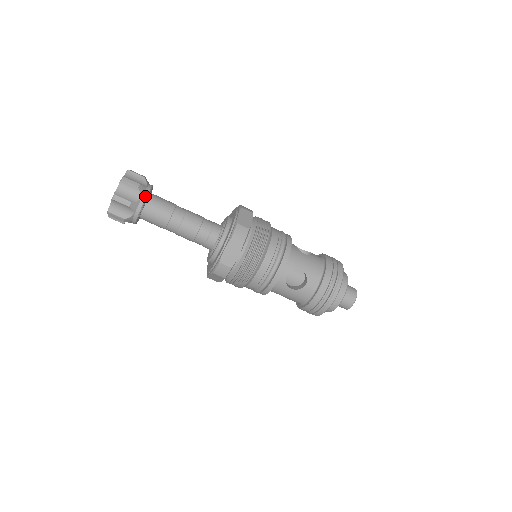
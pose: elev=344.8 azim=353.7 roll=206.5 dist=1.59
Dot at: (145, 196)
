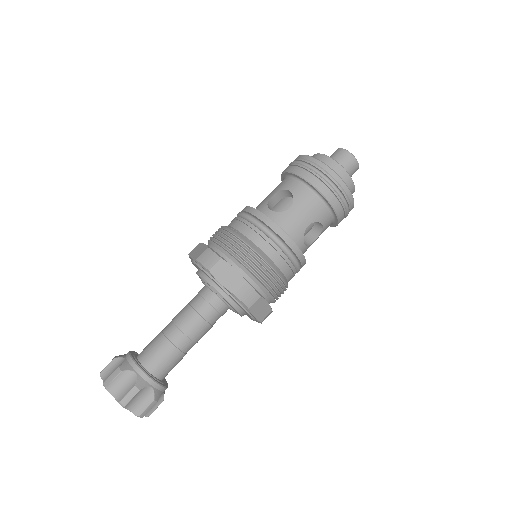
Dot at: (150, 381)
